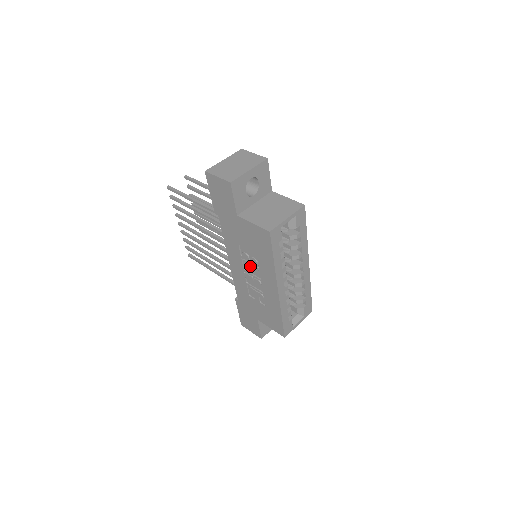
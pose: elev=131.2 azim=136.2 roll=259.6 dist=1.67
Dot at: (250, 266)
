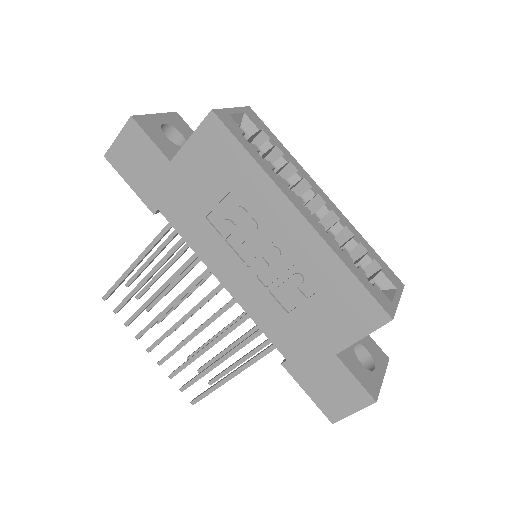
Dot at: (243, 236)
